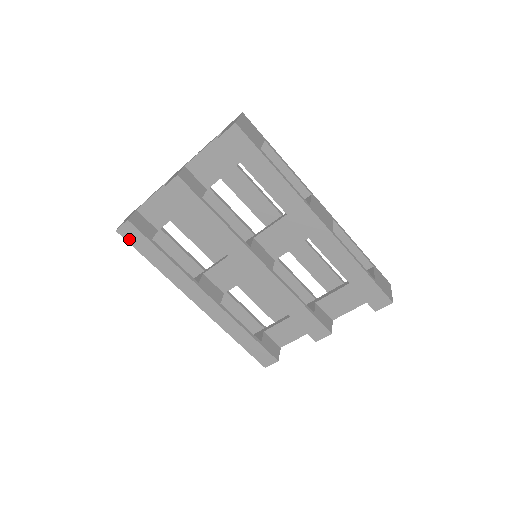
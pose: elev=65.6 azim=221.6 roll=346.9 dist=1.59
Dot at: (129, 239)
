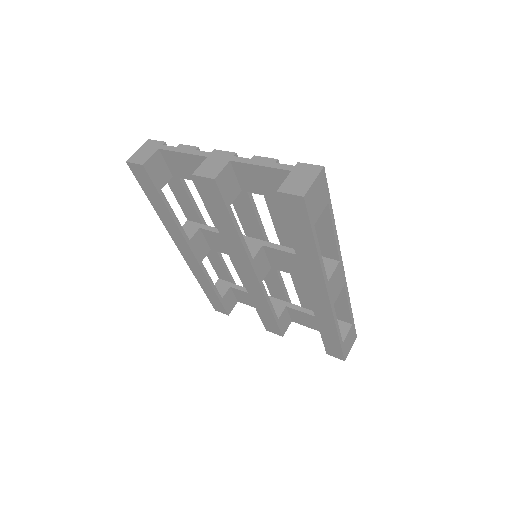
Dot at: (137, 176)
